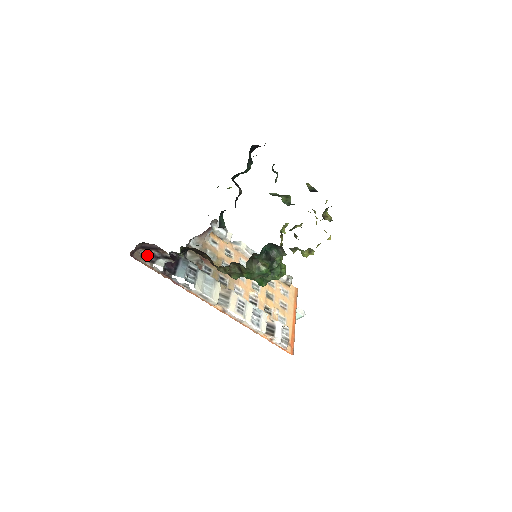
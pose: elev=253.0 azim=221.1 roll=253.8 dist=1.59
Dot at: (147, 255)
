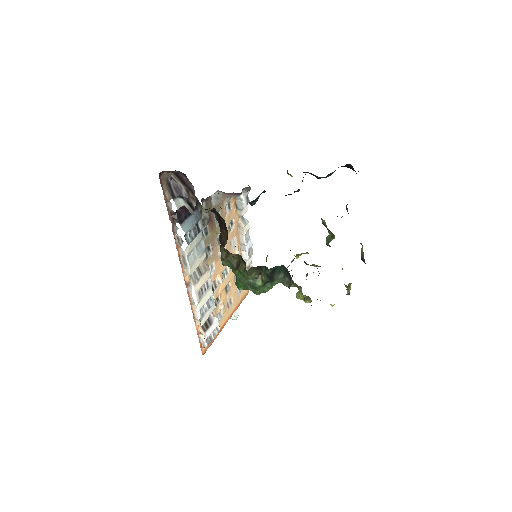
Dot at: (173, 183)
